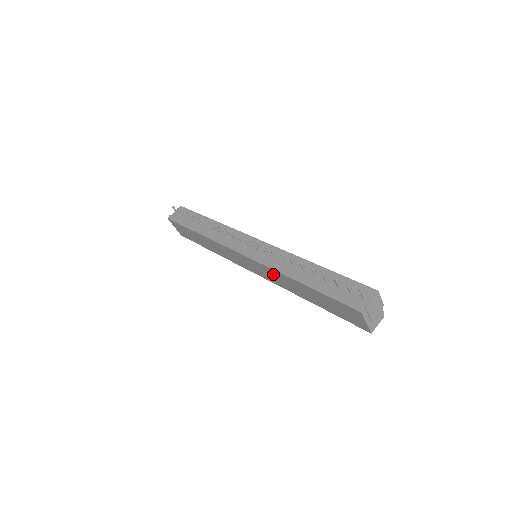
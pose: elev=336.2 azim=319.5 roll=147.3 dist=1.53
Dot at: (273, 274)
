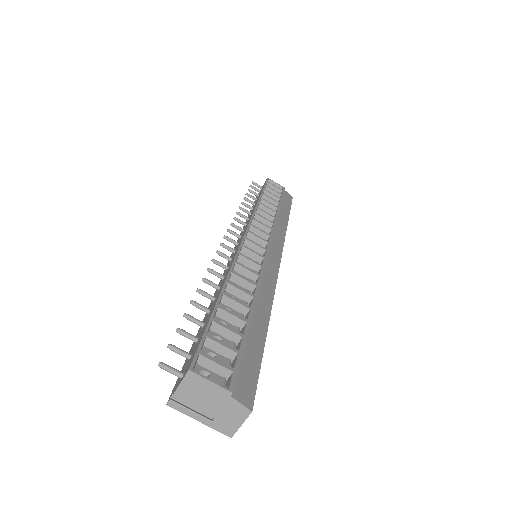
Dot at: occluded
